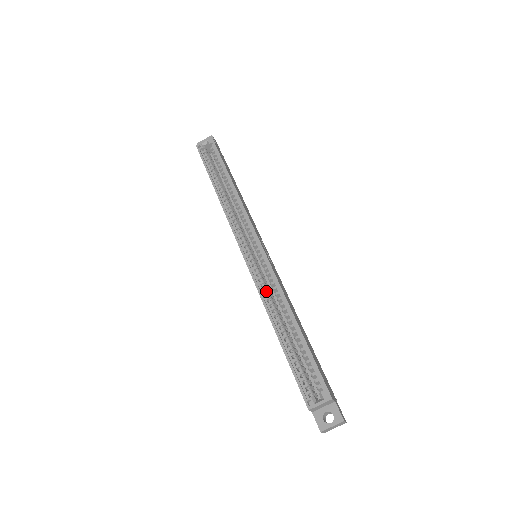
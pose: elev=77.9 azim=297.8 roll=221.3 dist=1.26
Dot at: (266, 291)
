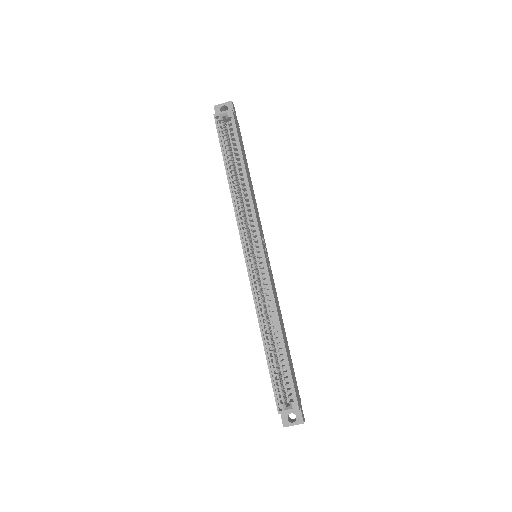
Dot at: (261, 300)
